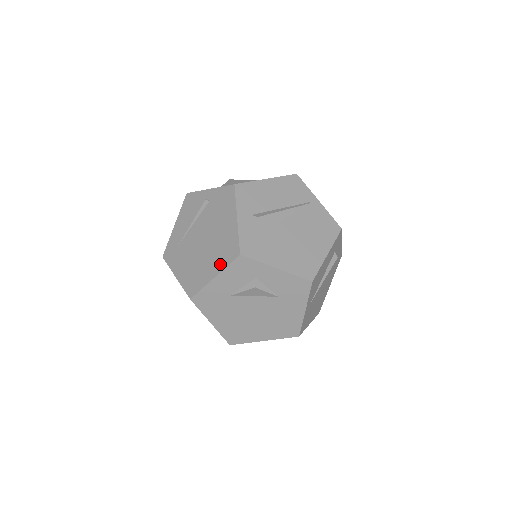
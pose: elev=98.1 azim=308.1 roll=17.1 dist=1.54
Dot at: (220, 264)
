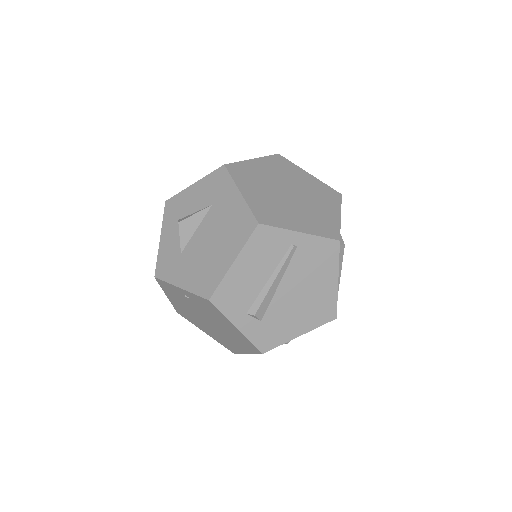
Dot at: (246, 350)
